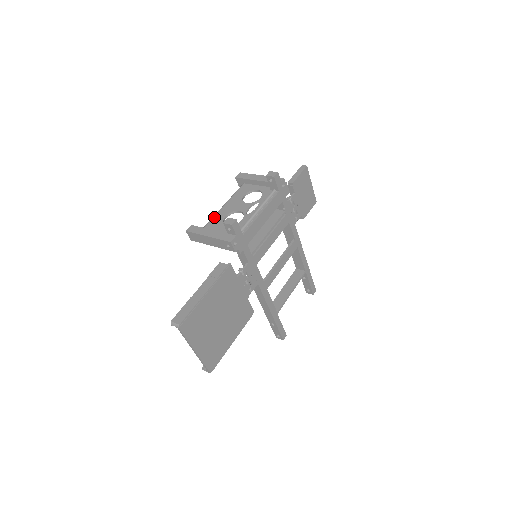
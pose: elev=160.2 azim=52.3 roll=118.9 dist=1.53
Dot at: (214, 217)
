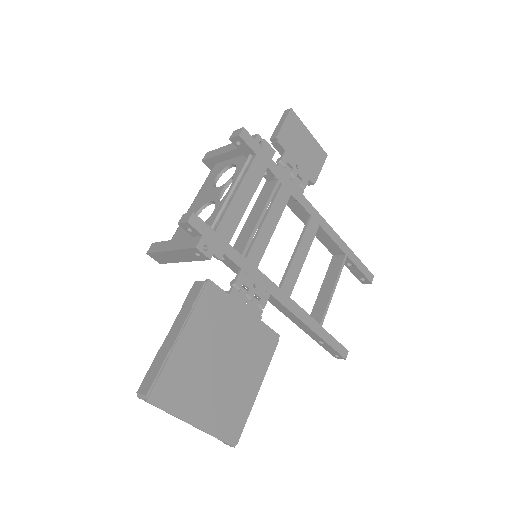
Dot at: occluded
